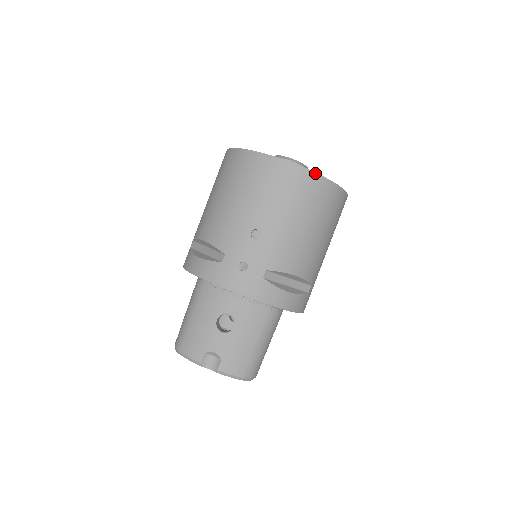
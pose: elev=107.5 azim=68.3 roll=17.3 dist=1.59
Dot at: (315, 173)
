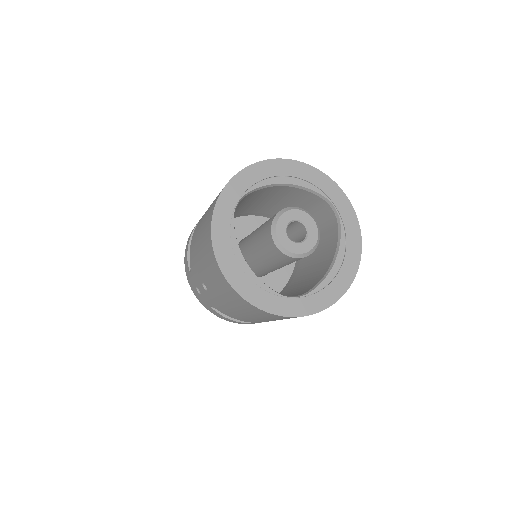
Dot at: (251, 304)
